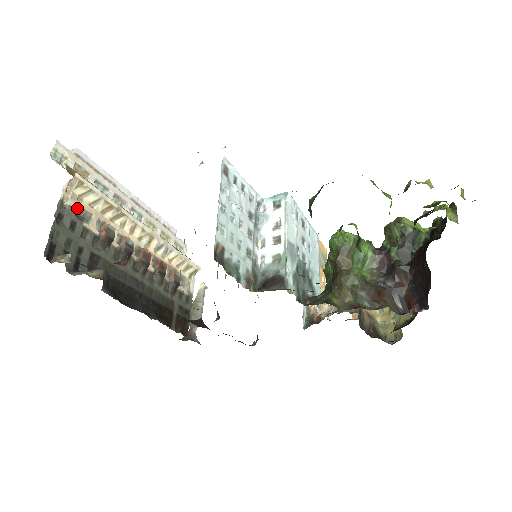
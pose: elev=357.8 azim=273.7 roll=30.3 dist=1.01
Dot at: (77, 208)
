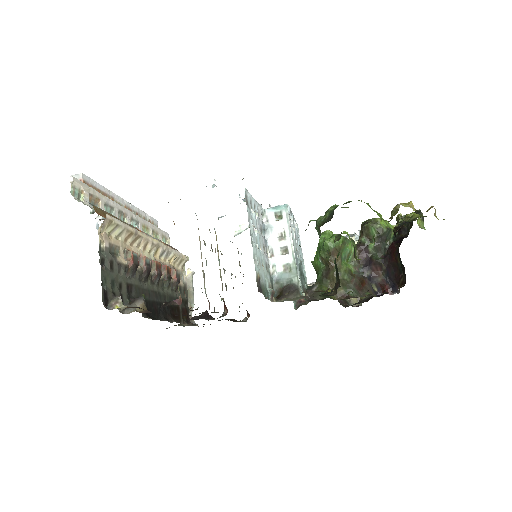
Dot at: (110, 246)
